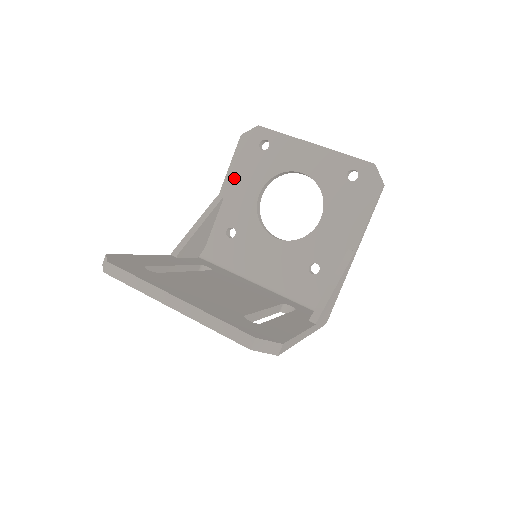
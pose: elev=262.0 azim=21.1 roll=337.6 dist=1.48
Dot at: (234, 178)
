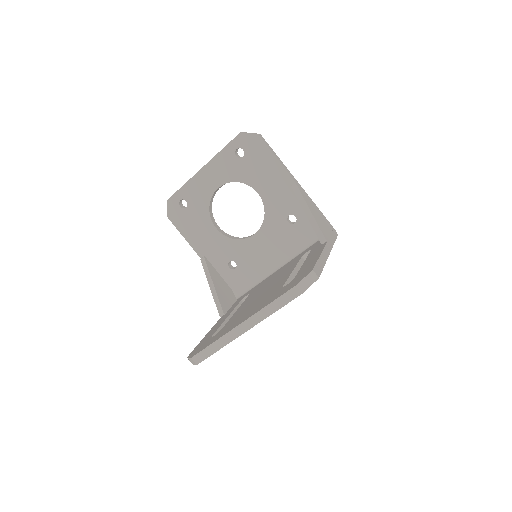
Dot at: (194, 240)
